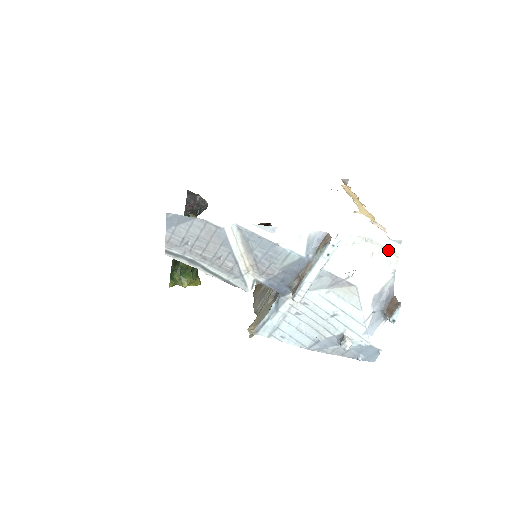
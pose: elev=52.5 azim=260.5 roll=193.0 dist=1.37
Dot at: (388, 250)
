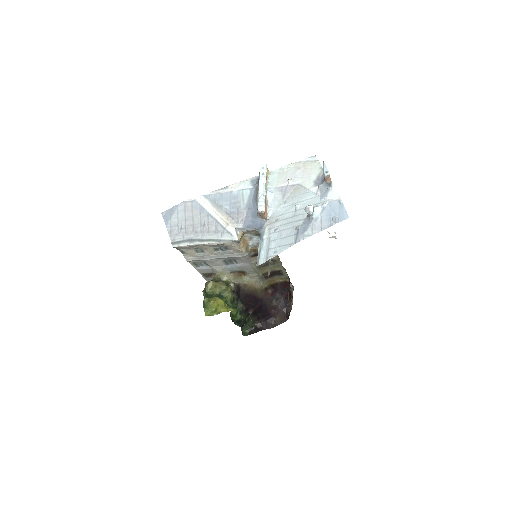
Dot at: (309, 162)
